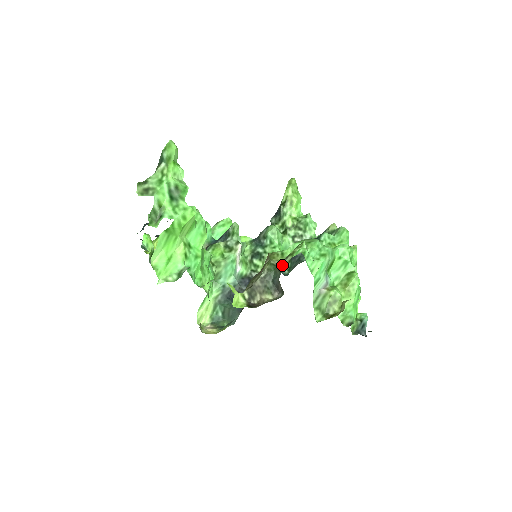
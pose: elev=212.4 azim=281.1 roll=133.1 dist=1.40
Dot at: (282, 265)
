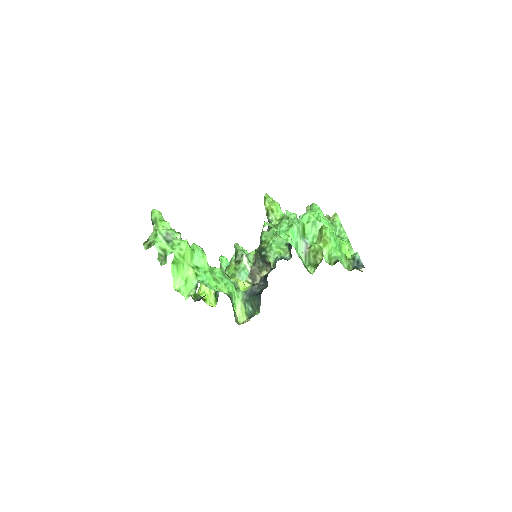
Dot at: (259, 246)
